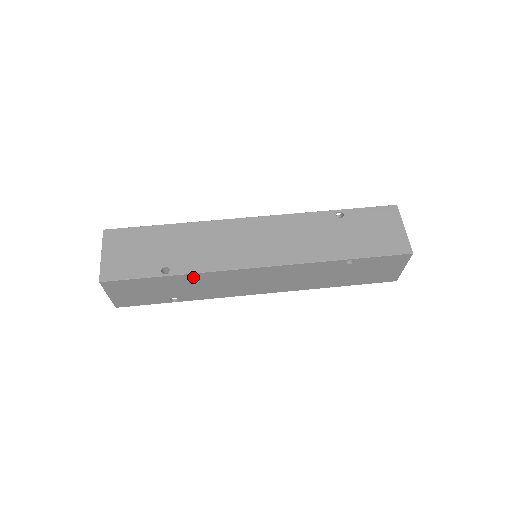
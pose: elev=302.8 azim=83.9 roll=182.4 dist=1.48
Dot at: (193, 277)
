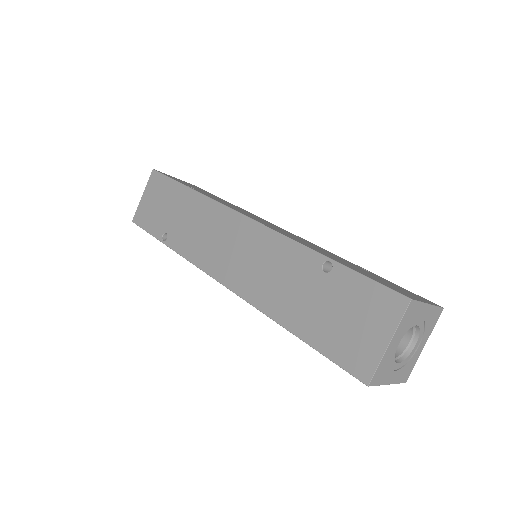
Dot at: (198, 201)
